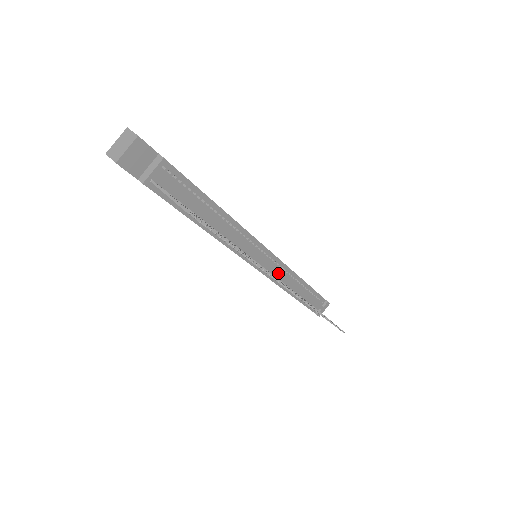
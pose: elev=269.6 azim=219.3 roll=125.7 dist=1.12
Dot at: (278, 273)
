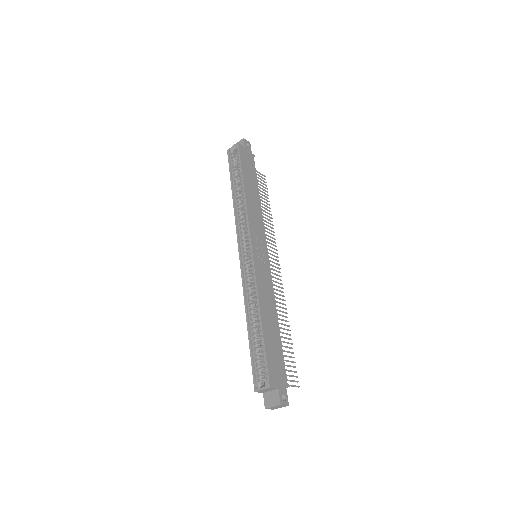
Dot at: occluded
